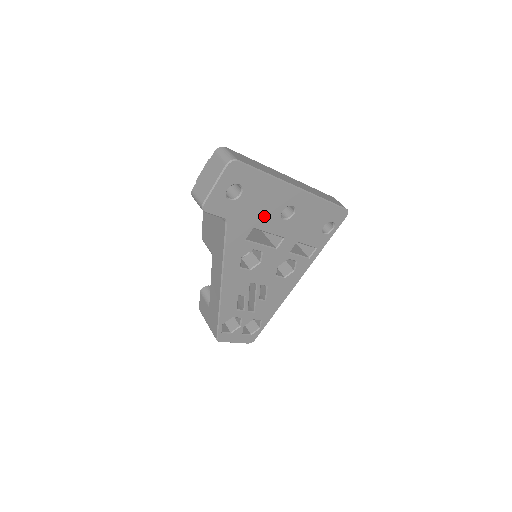
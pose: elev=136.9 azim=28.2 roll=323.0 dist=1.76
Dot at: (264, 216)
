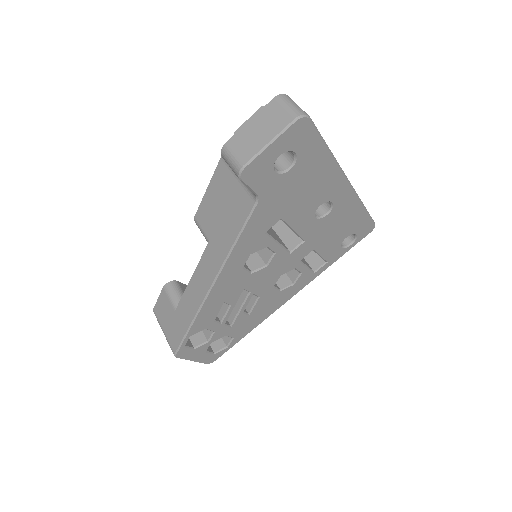
Dot at: (299, 206)
